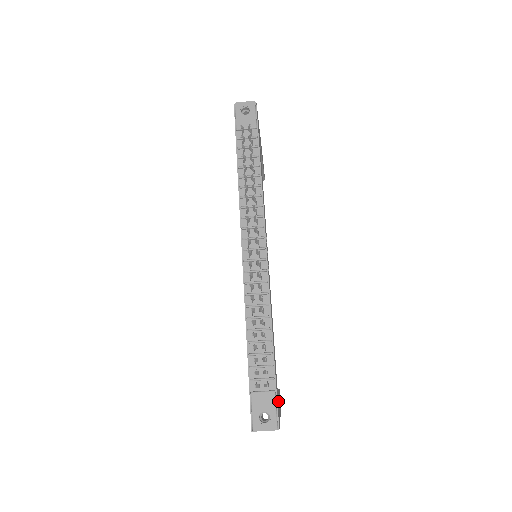
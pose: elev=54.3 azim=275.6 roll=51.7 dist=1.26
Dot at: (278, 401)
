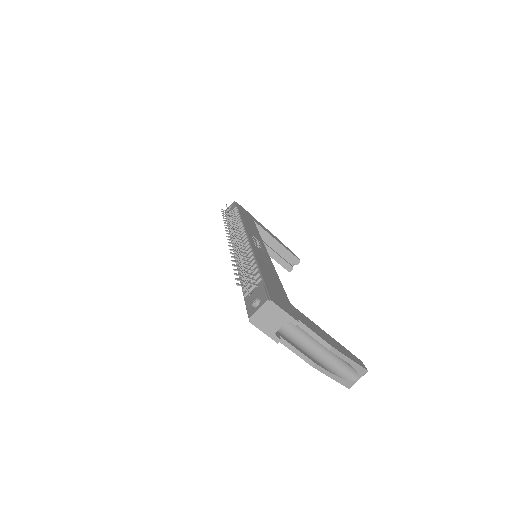
Dot at: (294, 310)
